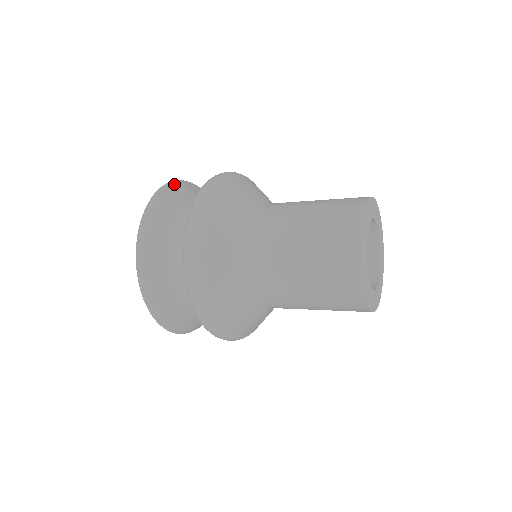
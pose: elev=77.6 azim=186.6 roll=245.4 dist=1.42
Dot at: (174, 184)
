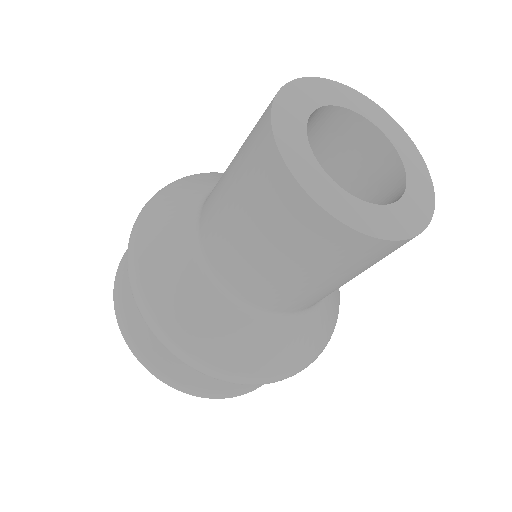
Dot at: (124, 260)
